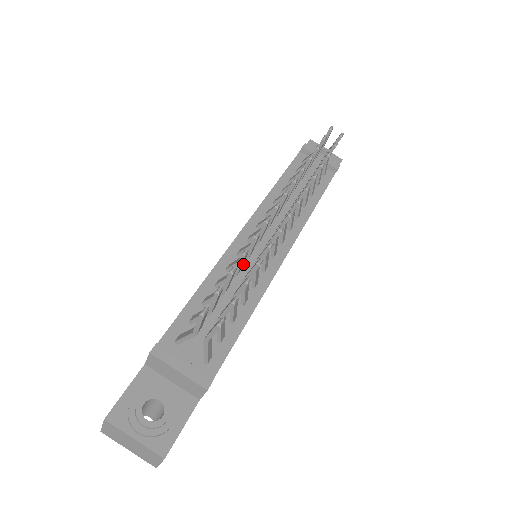
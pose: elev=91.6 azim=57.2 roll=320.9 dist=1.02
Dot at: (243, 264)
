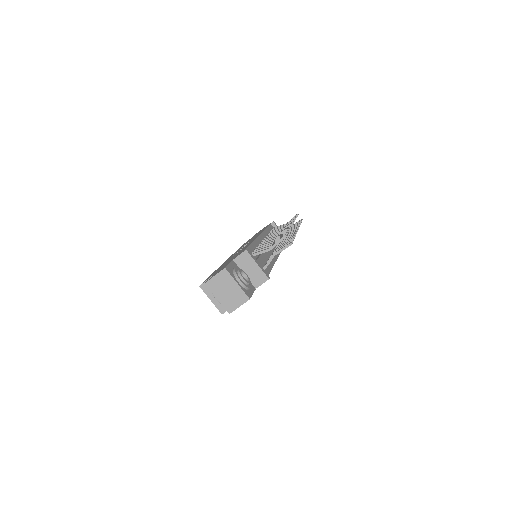
Dot at: occluded
